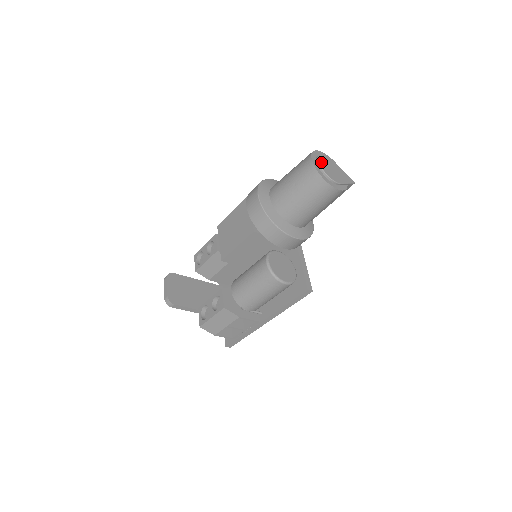
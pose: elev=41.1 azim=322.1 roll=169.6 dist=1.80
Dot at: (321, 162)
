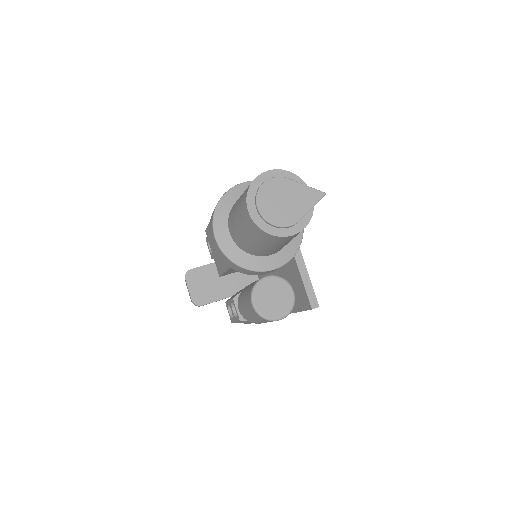
Dot at: (262, 205)
